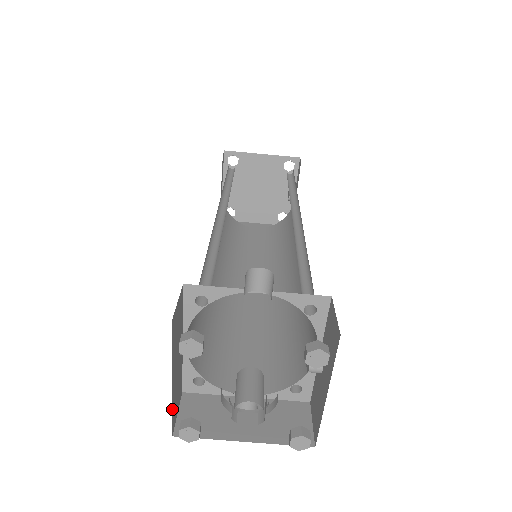
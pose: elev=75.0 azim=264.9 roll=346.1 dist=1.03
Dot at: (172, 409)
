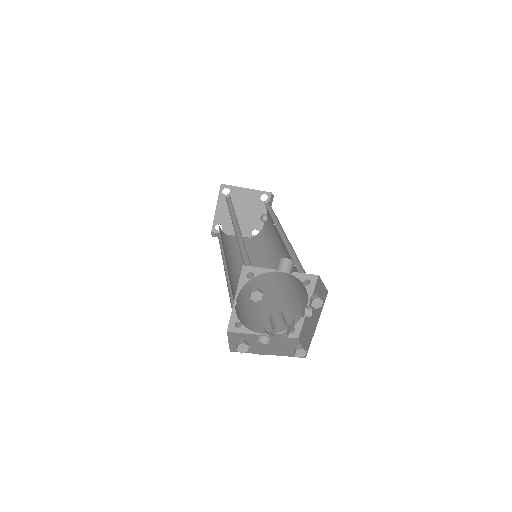
Dot at: occluded
